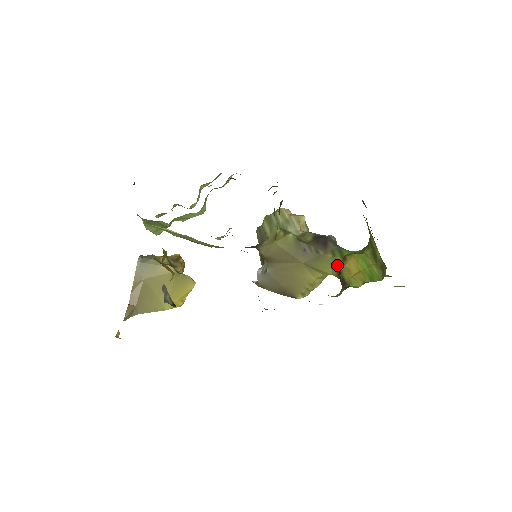
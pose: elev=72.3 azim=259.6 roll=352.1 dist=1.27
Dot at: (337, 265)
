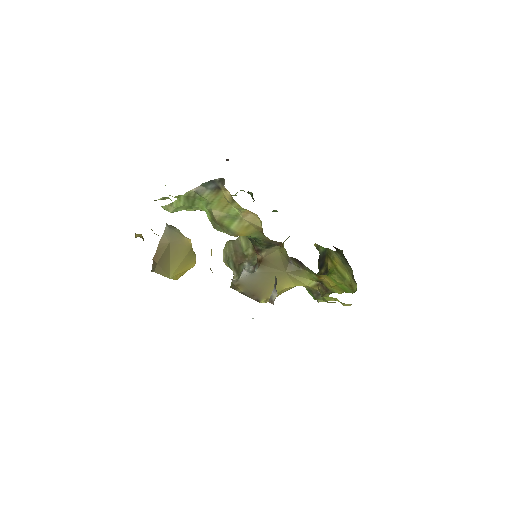
Dot at: (315, 279)
